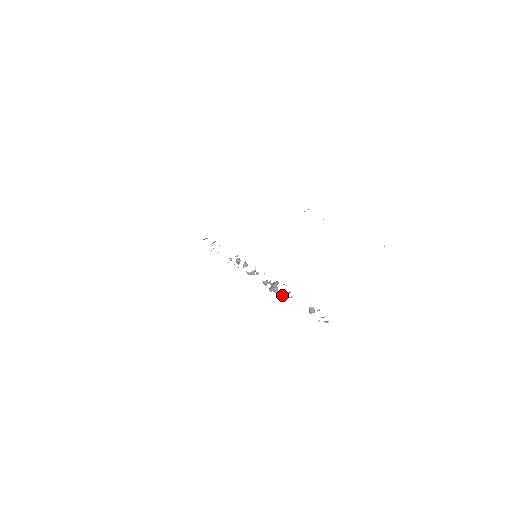
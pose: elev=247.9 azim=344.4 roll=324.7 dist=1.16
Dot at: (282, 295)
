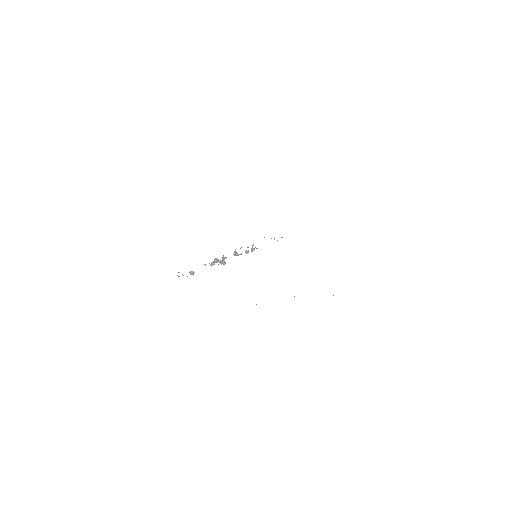
Dot at: (211, 264)
